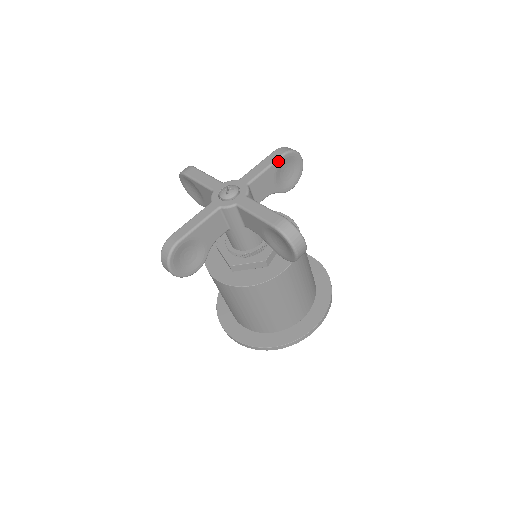
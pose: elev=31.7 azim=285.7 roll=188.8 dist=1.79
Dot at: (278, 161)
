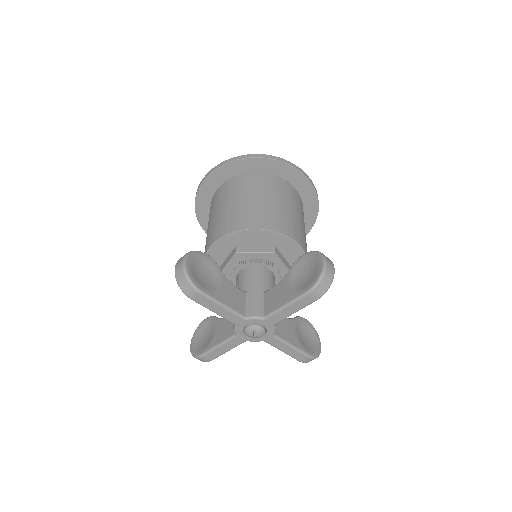
Dot at: (309, 303)
